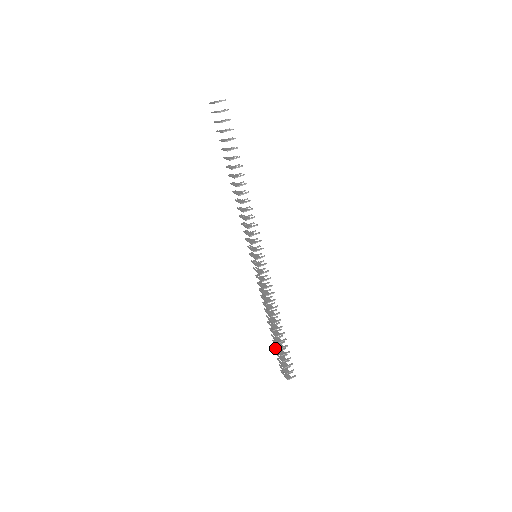
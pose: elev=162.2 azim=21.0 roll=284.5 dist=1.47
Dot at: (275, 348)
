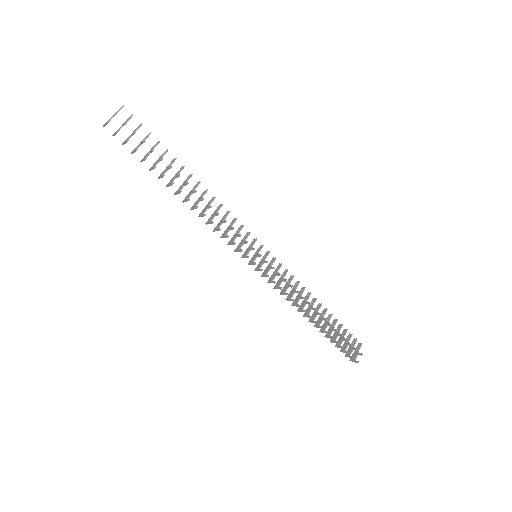
Dot at: (337, 327)
